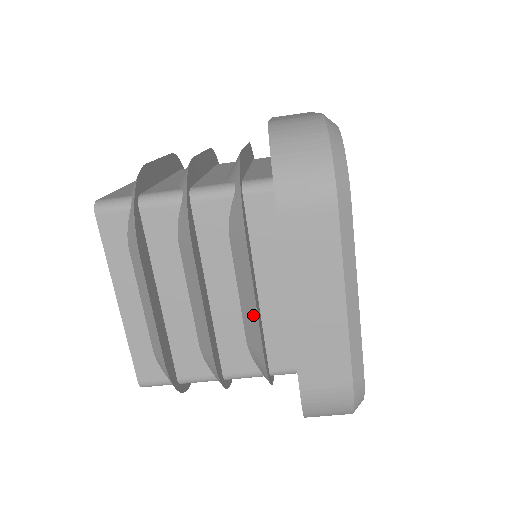
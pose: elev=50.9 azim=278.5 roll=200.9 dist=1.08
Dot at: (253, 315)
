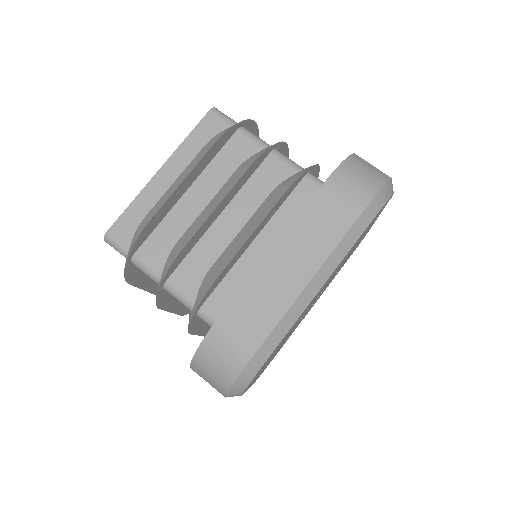
Dot at: (238, 247)
